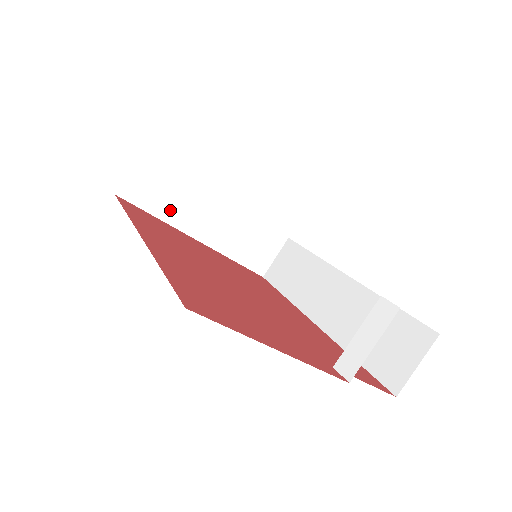
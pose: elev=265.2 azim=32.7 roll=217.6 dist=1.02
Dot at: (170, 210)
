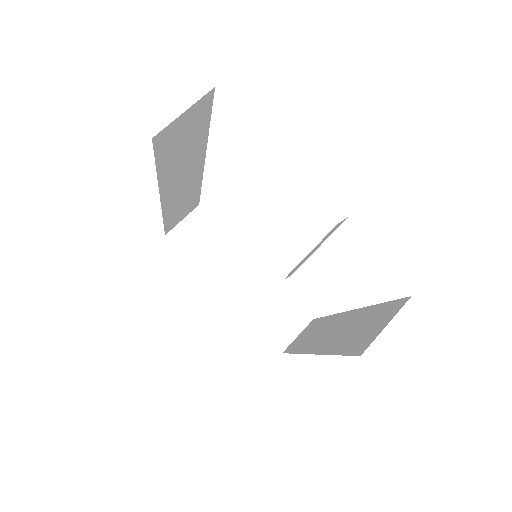
Dot at: (206, 260)
